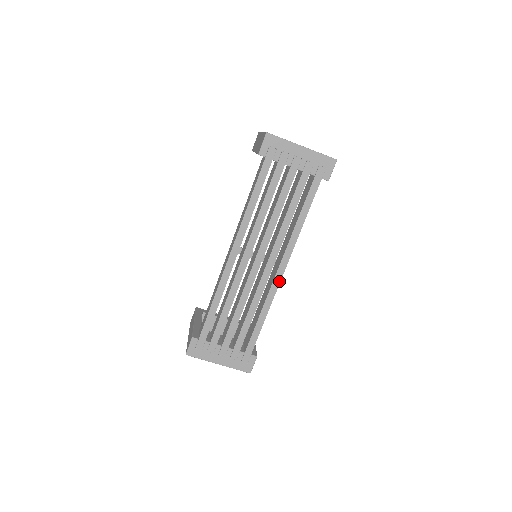
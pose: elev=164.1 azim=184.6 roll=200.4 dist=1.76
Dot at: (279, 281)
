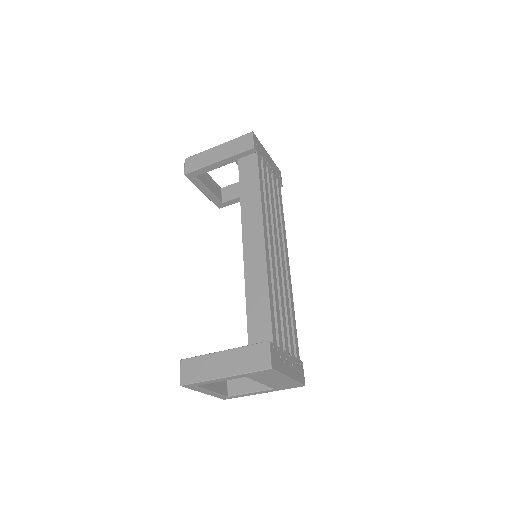
Dot at: (289, 272)
